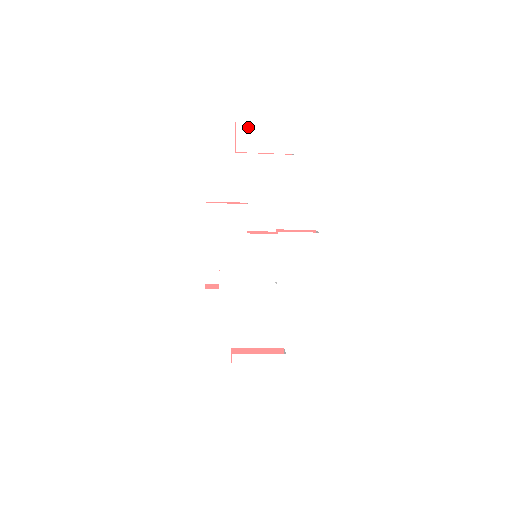
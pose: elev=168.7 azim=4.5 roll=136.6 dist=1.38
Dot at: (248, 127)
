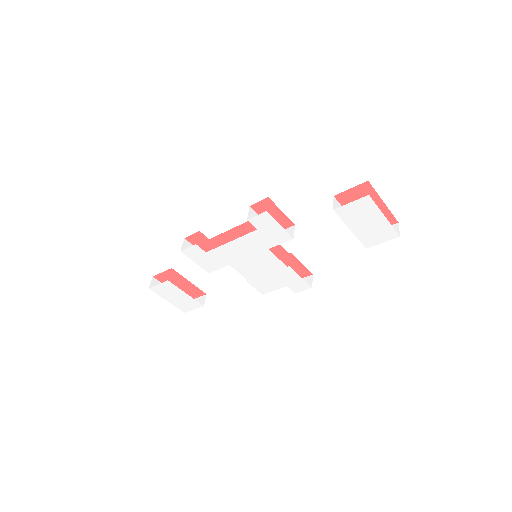
Dot at: (365, 208)
